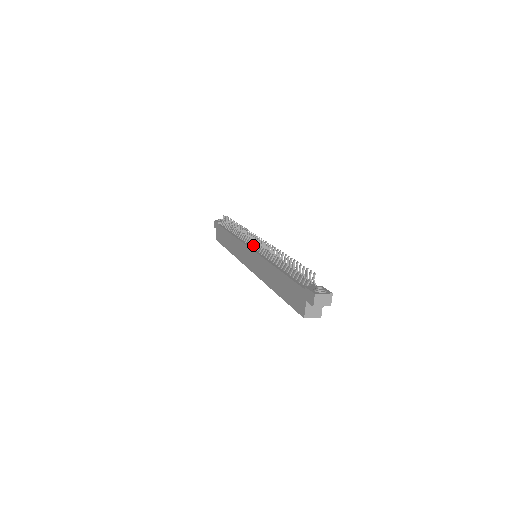
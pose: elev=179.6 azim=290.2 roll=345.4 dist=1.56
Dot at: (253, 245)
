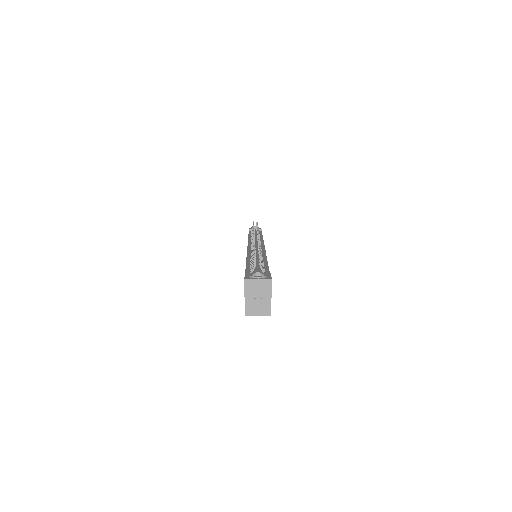
Dot at: (251, 243)
